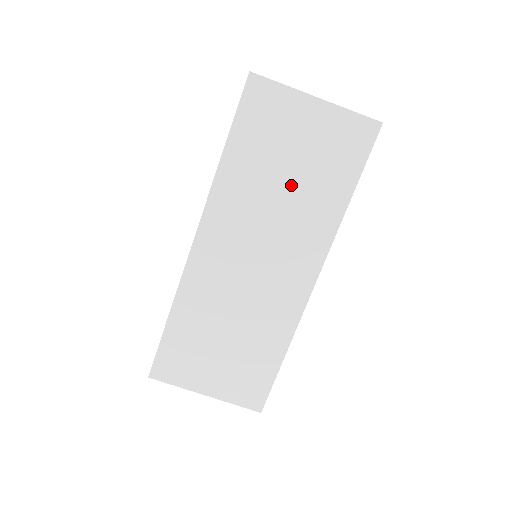
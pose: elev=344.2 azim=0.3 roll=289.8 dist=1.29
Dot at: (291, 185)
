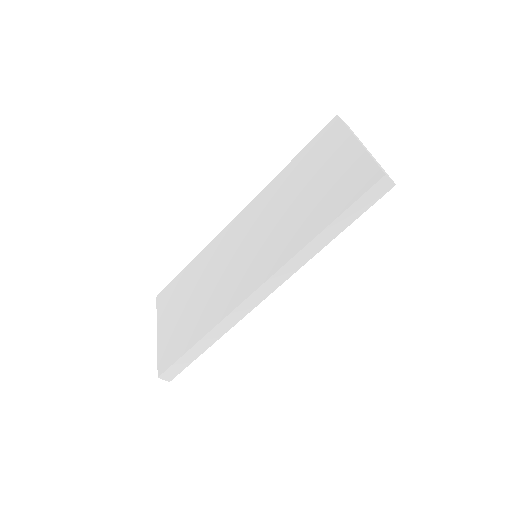
Dot at: (300, 202)
